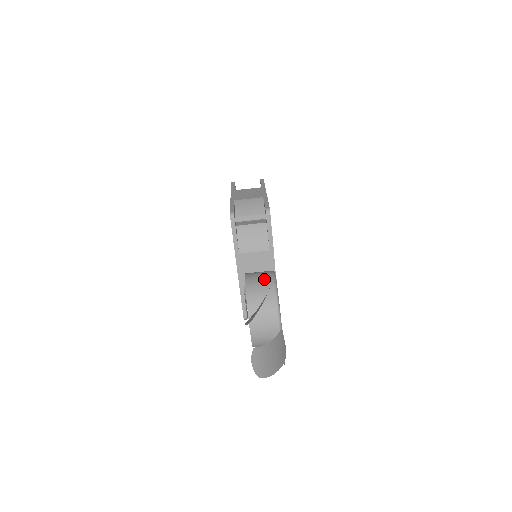
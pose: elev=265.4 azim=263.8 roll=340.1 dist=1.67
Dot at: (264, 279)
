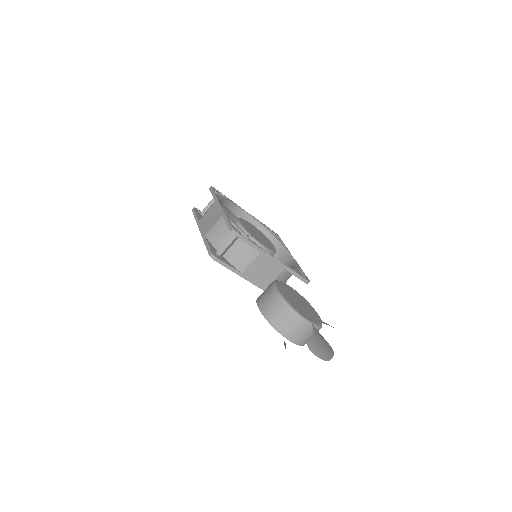
Dot at: (271, 300)
